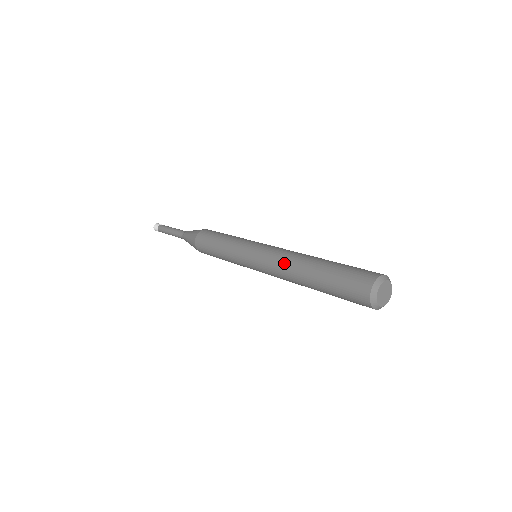
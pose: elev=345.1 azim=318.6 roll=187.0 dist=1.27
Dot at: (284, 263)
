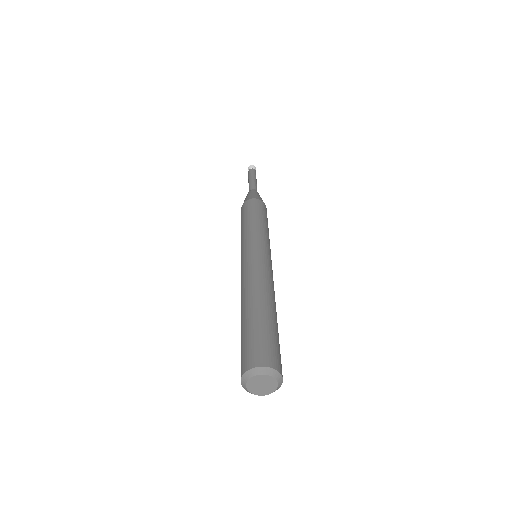
Dot at: (243, 285)
